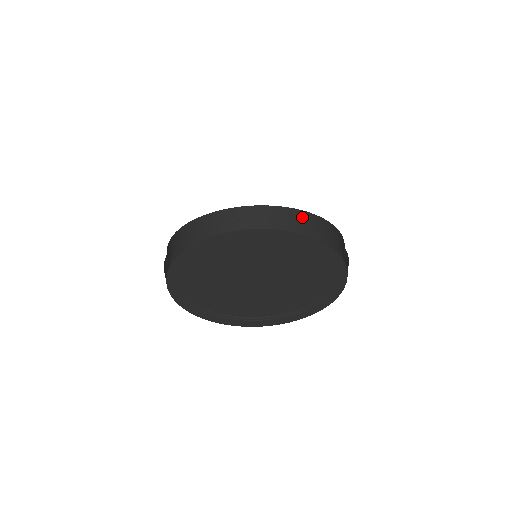
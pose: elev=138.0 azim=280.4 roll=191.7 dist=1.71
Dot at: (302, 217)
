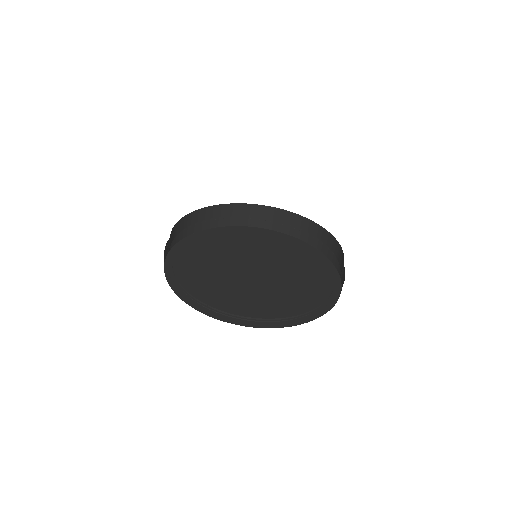
Dot at: (332, 243)
